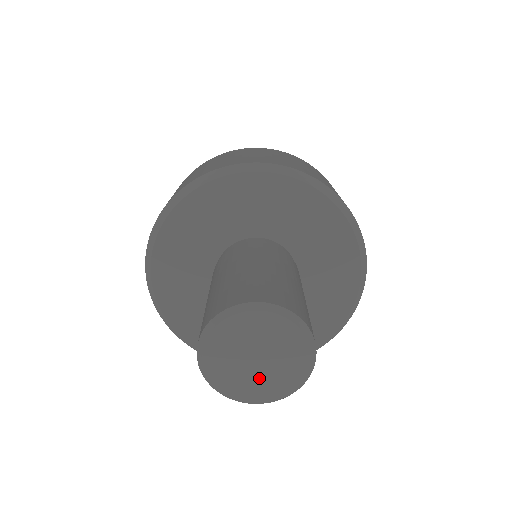
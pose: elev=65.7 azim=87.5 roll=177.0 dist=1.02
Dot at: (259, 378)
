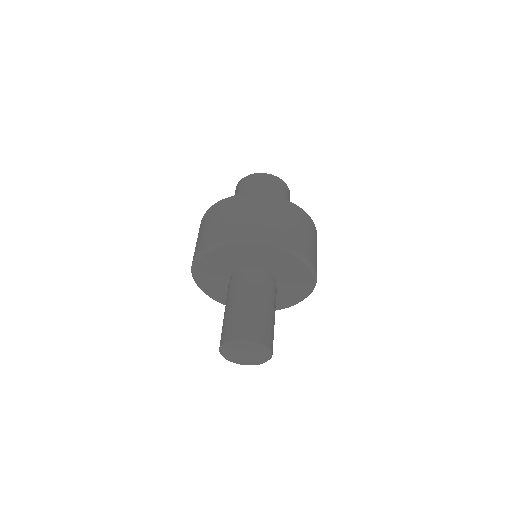
Dot at: (250, 359)
